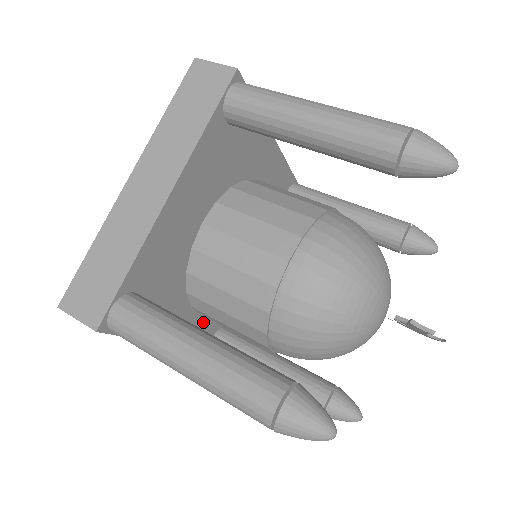
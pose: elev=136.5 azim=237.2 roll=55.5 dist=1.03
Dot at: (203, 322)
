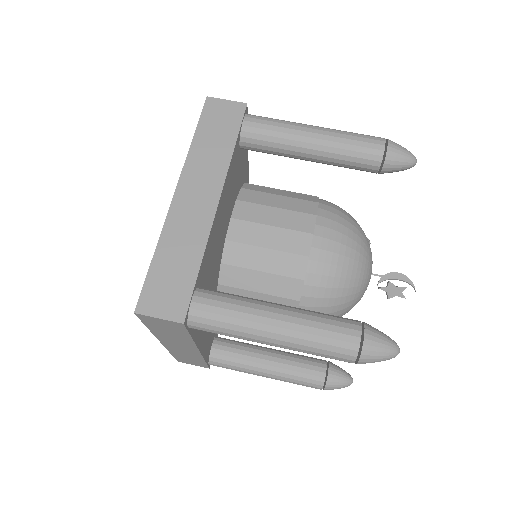
Dot at: occluded
